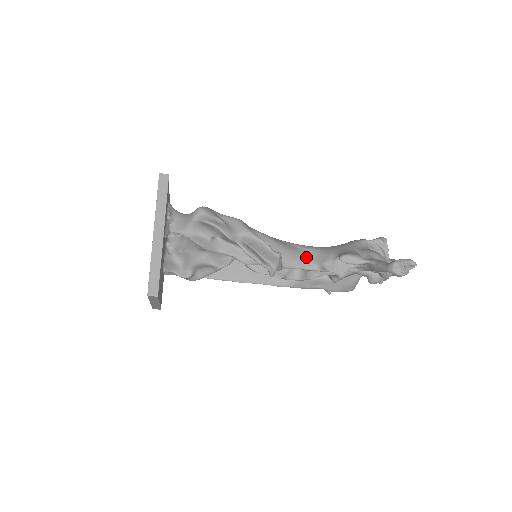
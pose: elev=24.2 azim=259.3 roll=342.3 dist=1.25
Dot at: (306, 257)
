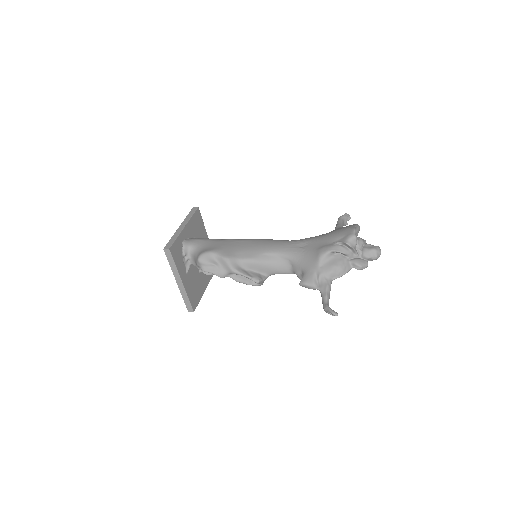
Dot at: (285, 266)
